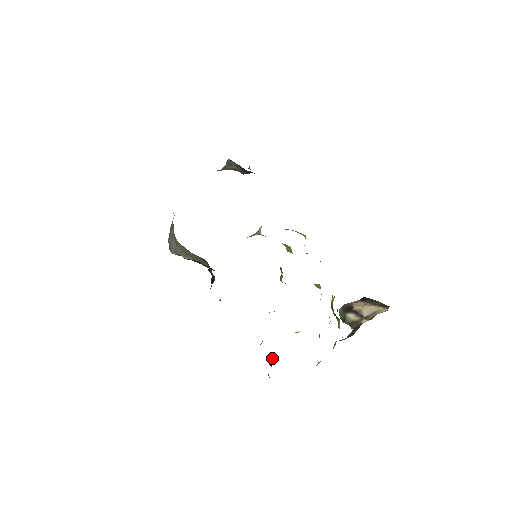
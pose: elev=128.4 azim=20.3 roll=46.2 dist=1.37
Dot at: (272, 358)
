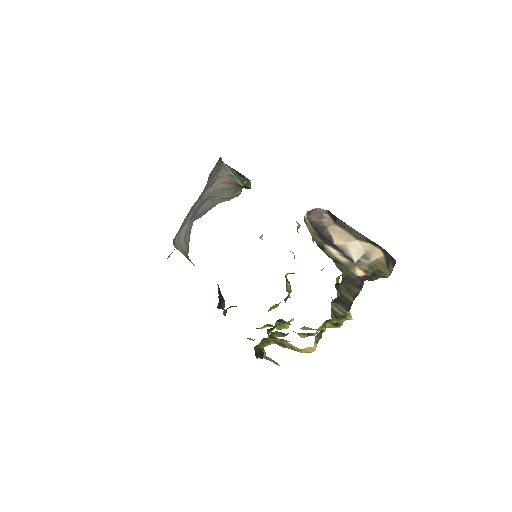
Dot at: (270, 358)
